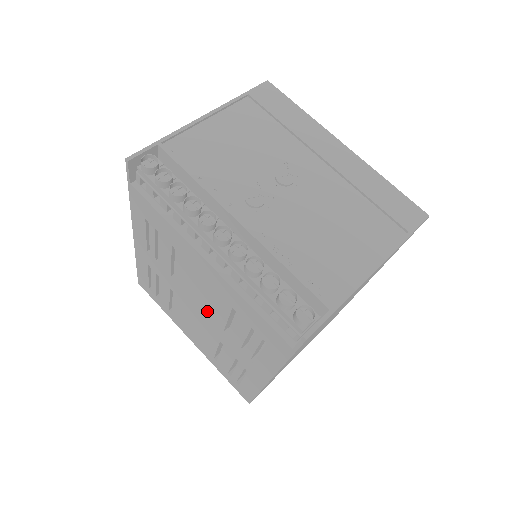
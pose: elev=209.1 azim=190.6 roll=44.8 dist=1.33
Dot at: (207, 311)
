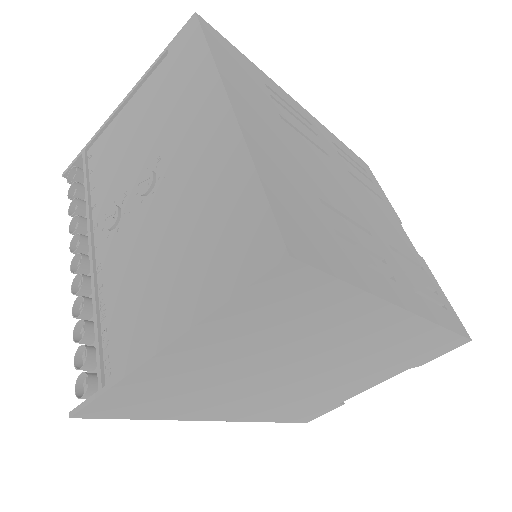
Dot at: occluded
